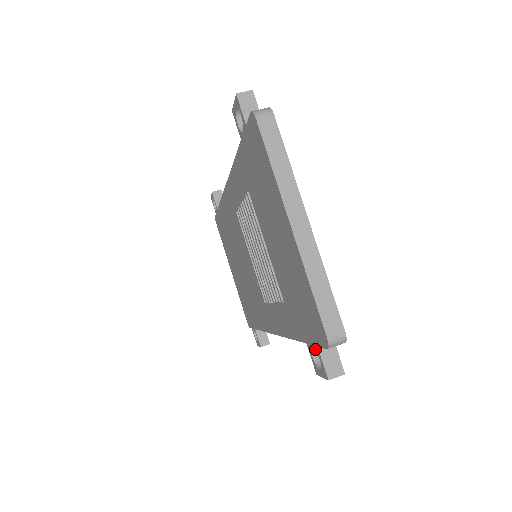
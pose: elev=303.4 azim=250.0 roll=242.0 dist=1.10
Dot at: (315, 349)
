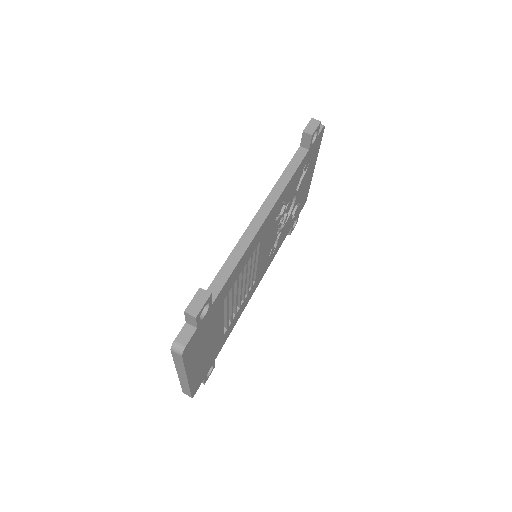
Dot at: occluded
